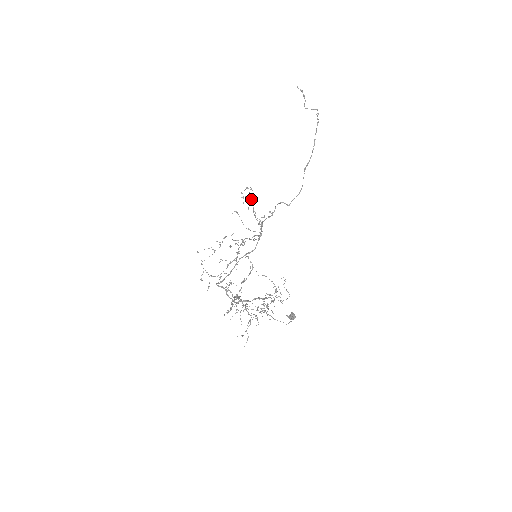
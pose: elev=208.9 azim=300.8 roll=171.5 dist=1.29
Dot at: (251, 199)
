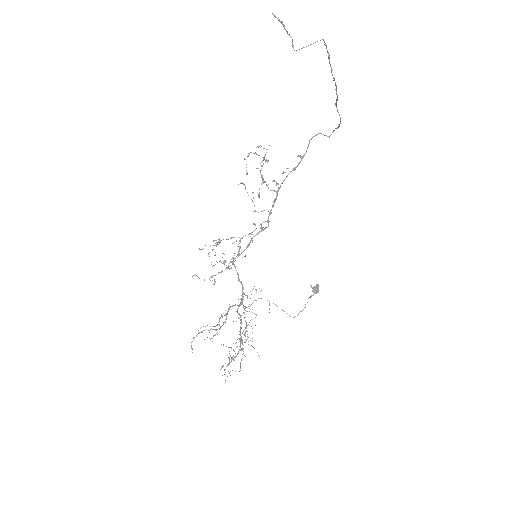
Dot at: occluded
